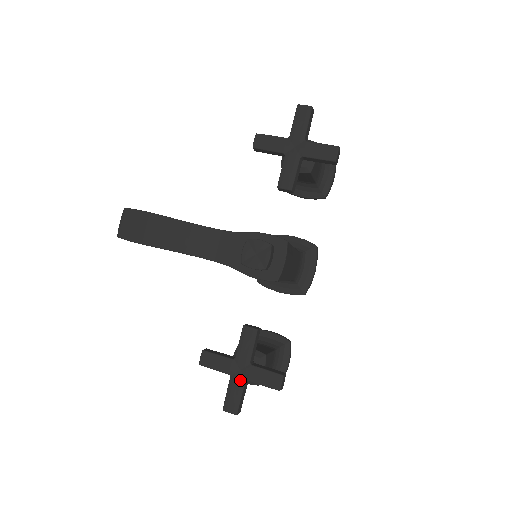
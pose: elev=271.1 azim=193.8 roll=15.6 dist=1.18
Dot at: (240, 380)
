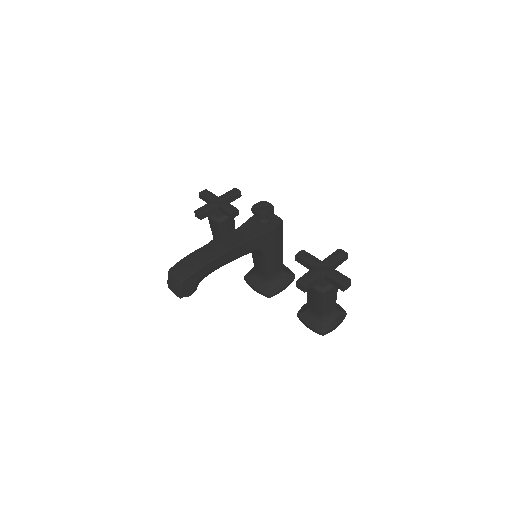
Dot at: (329, 269)
